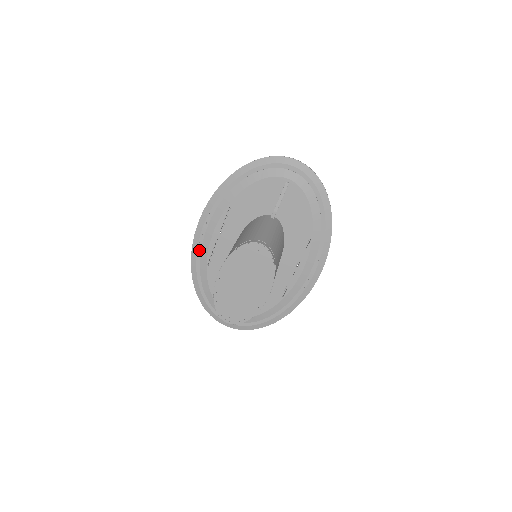
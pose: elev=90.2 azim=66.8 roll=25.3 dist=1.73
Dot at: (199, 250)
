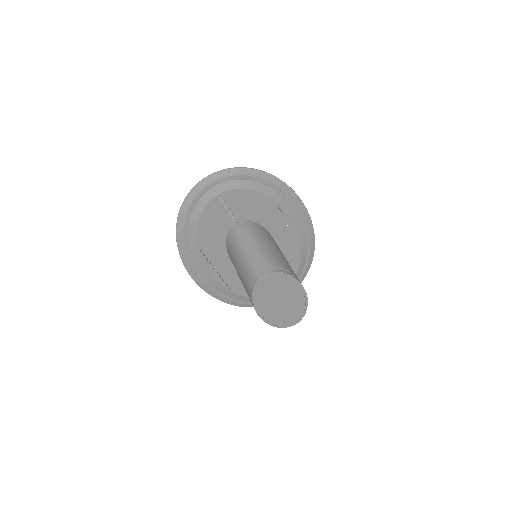
Dot at: (214, 290)
